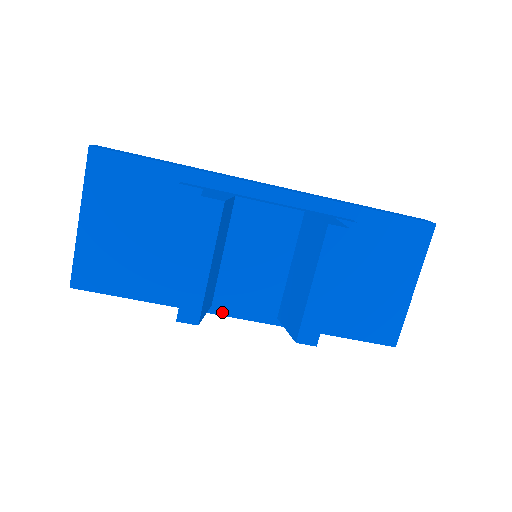
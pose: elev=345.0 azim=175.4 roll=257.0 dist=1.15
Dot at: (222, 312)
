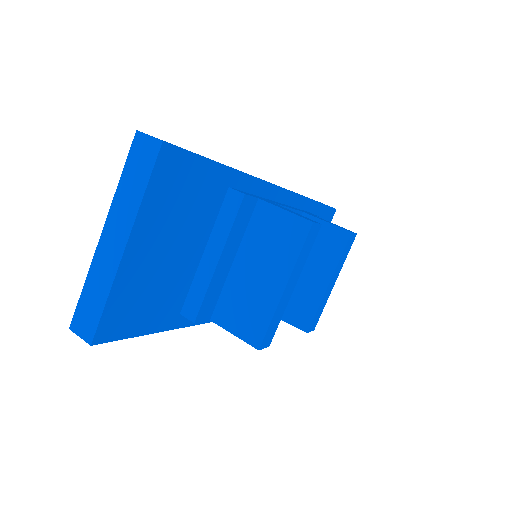
Dot at: occluded
